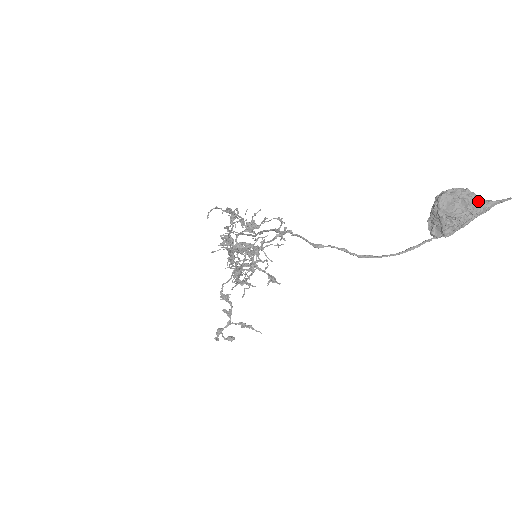
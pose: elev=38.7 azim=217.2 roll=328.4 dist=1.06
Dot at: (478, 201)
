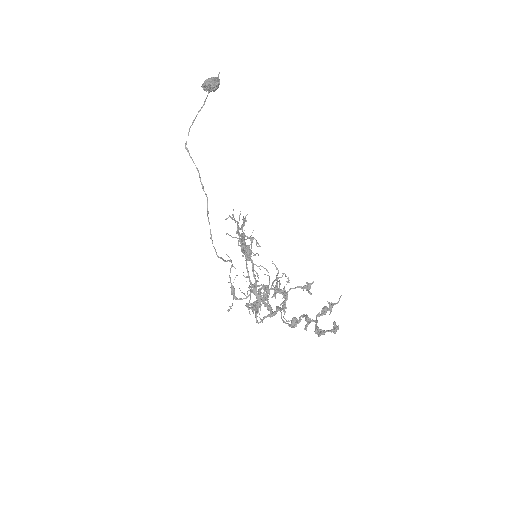
Dot at: occluded
